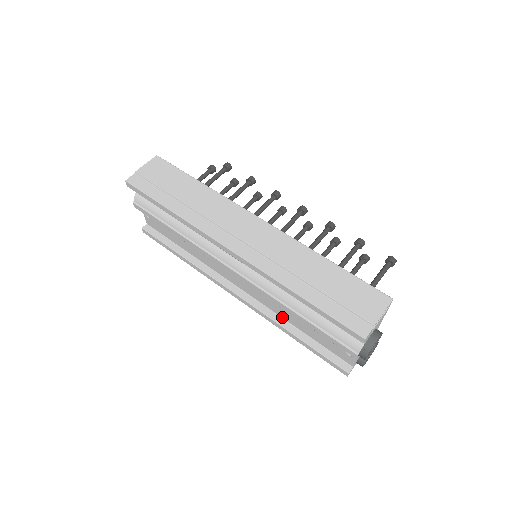
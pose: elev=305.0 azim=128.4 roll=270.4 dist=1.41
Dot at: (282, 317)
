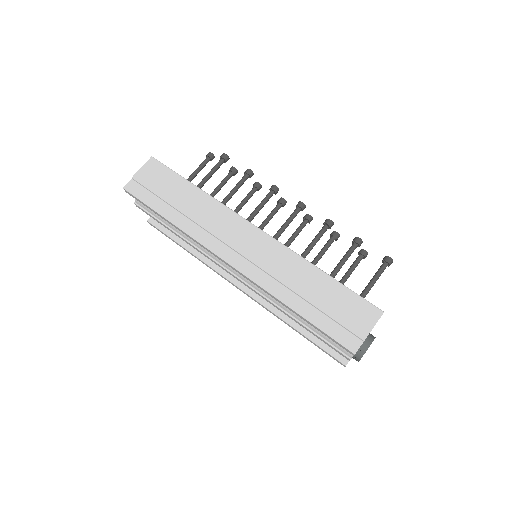
Dot at: occluded
